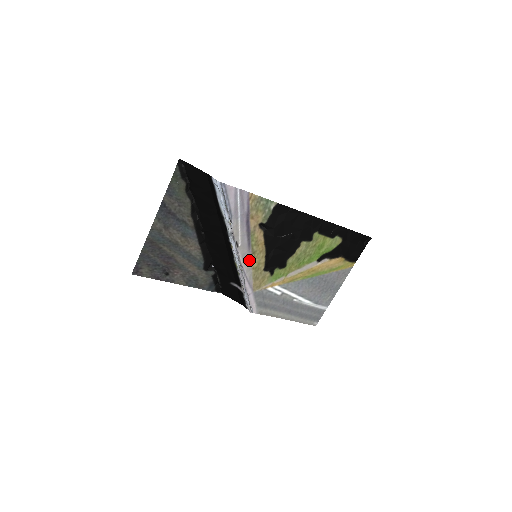
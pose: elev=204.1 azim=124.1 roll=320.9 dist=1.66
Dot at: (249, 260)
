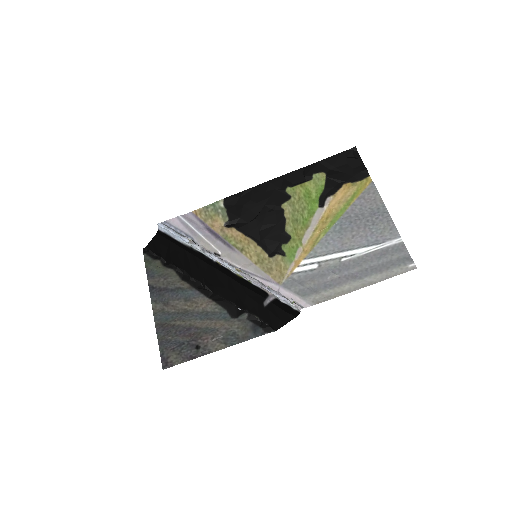
Dot at: (244, 259)
